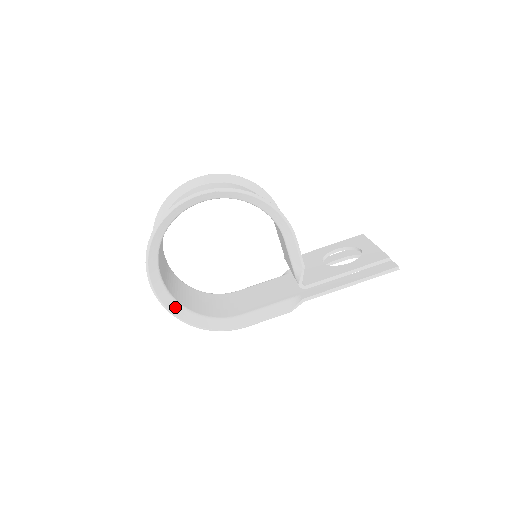
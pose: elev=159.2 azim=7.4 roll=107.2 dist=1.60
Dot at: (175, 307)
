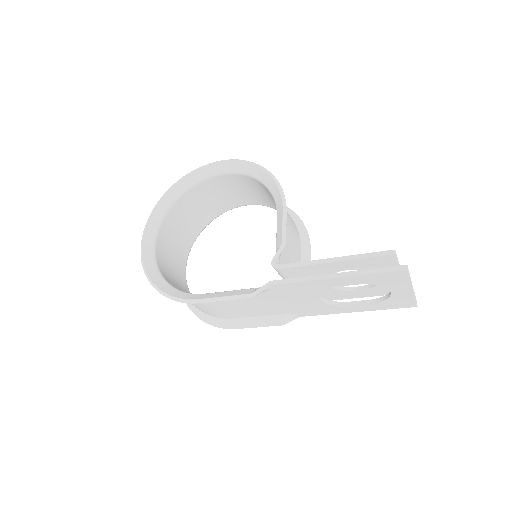
Dot at: (150, 263)
